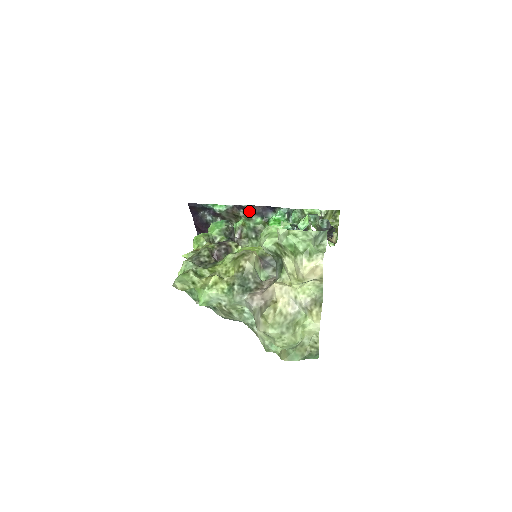
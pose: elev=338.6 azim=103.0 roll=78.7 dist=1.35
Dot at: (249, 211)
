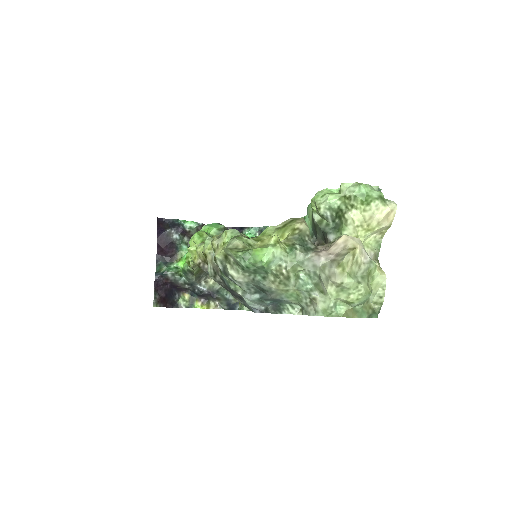
Dot at: occluded
